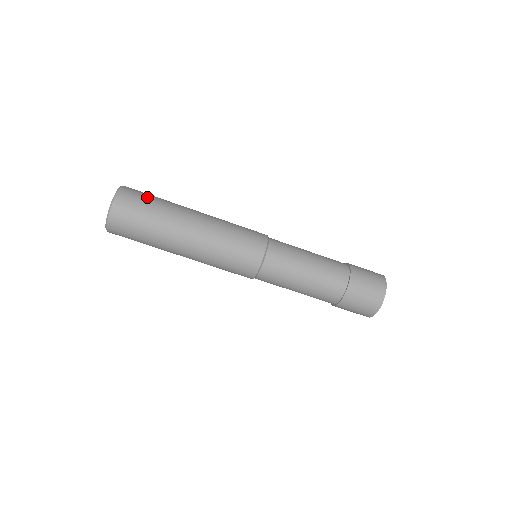
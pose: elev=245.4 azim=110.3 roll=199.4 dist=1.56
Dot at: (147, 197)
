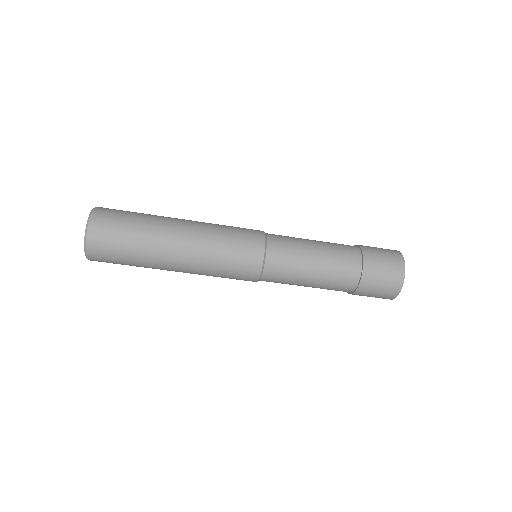
Dot at: (119, 235)
